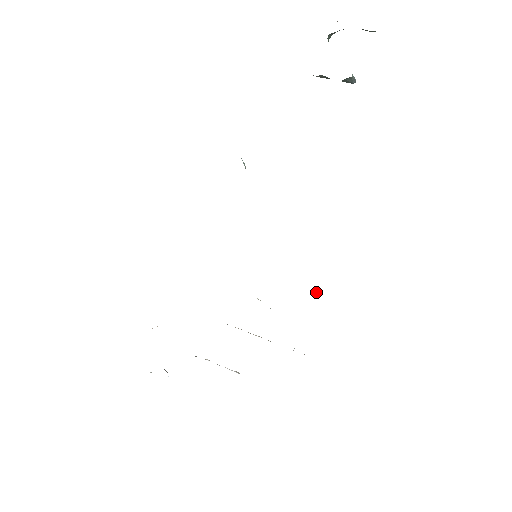
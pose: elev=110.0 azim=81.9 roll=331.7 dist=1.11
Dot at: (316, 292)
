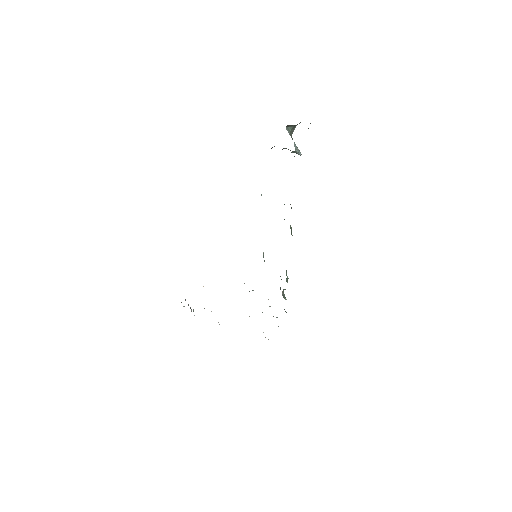
Dot at: (283, 295)
